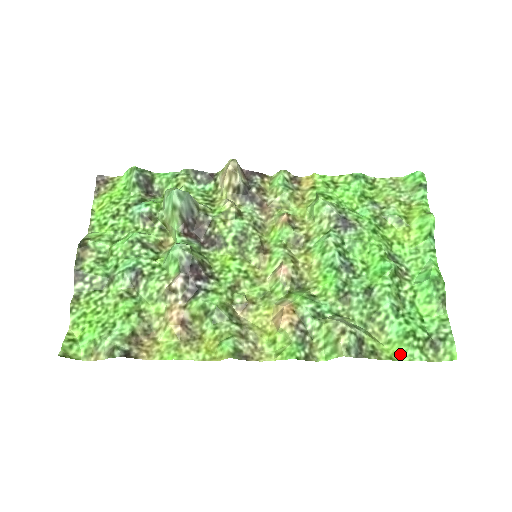
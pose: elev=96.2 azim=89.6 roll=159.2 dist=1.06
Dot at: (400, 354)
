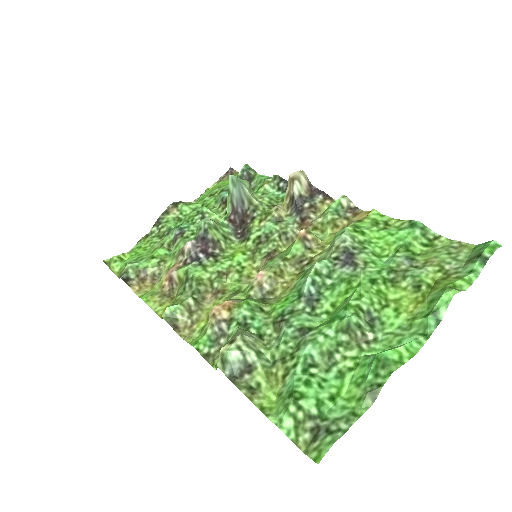
Dot at: (275, 412)
